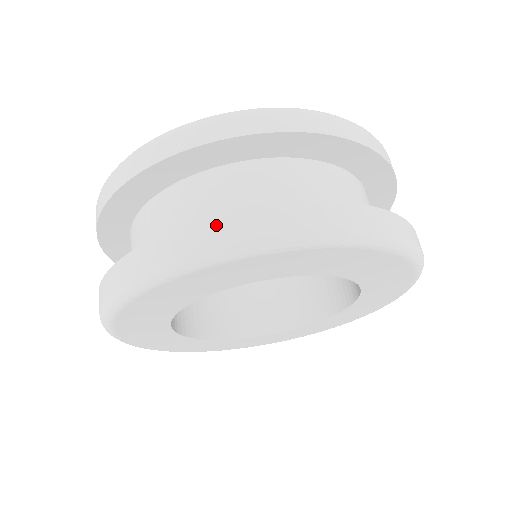
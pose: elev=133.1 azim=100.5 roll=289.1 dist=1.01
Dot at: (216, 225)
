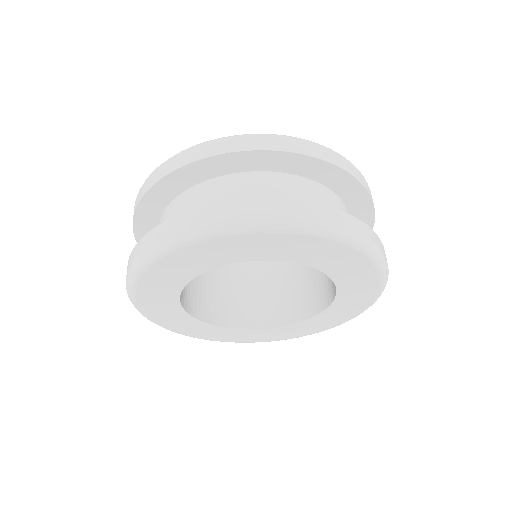
Dot at: (232, 207)
